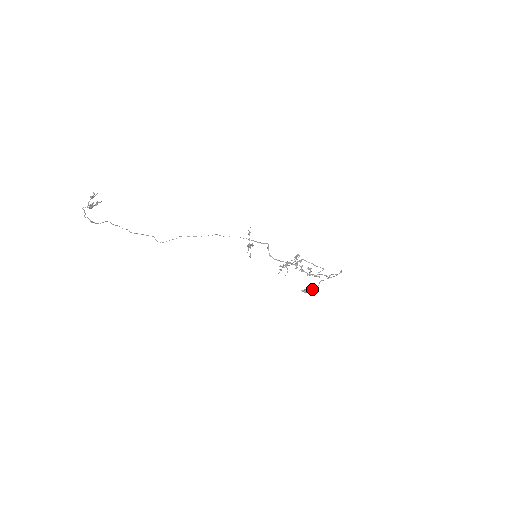
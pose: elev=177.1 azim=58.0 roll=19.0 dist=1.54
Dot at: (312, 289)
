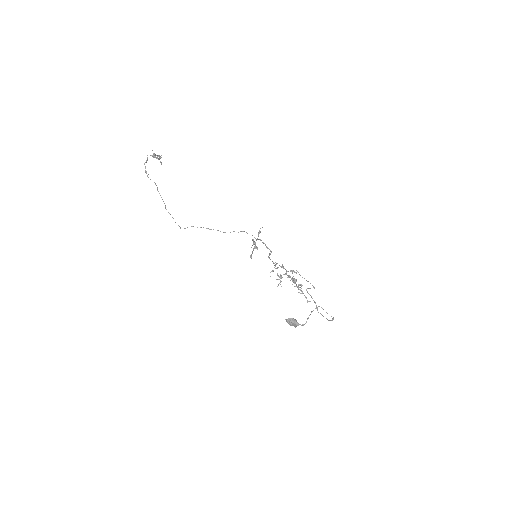
Dot at: (297, 323)
